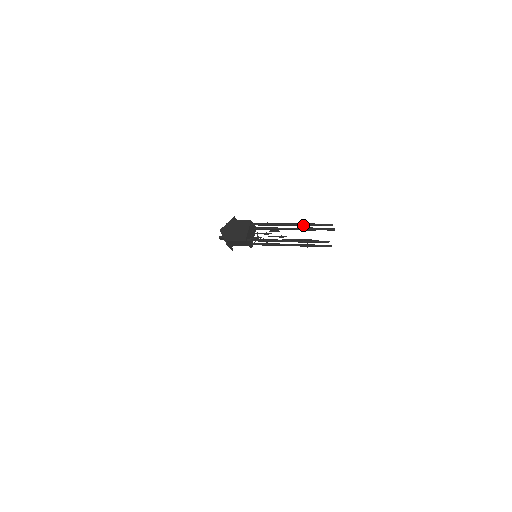
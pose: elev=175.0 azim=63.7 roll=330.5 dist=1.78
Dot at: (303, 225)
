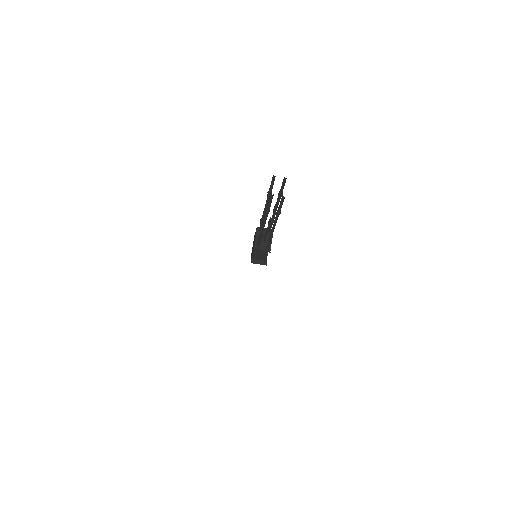
Dot at: (268, 197)
